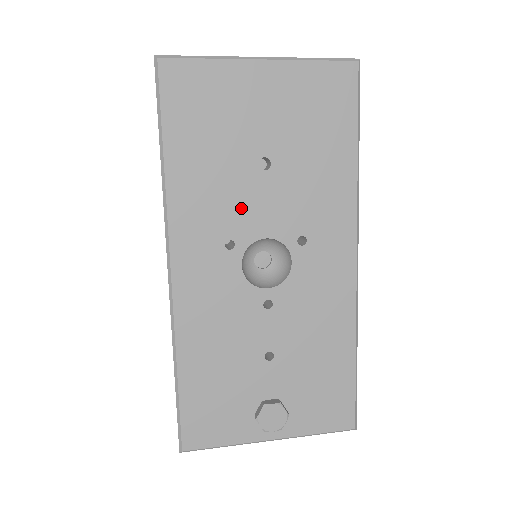
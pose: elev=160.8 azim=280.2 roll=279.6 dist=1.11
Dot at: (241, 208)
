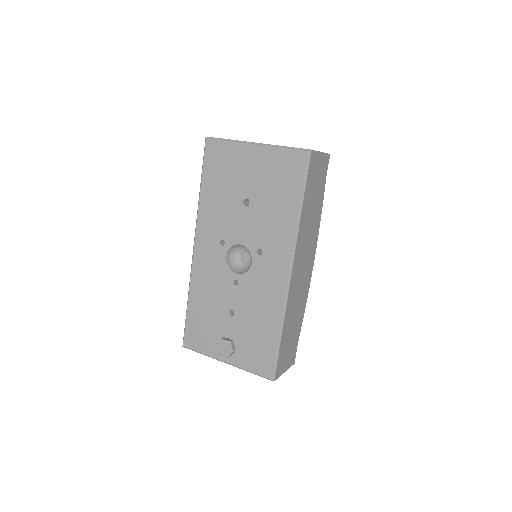
Dot at: (231, 224)
